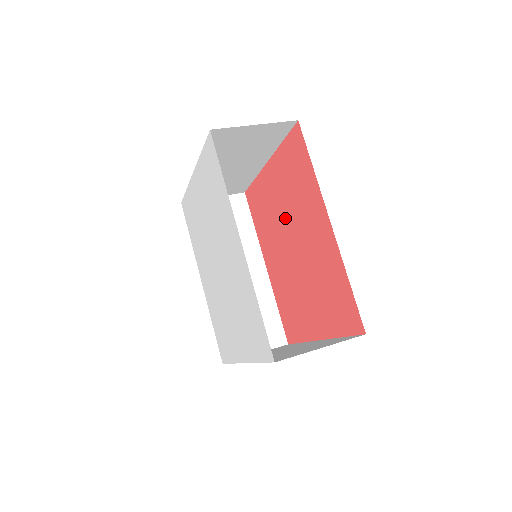
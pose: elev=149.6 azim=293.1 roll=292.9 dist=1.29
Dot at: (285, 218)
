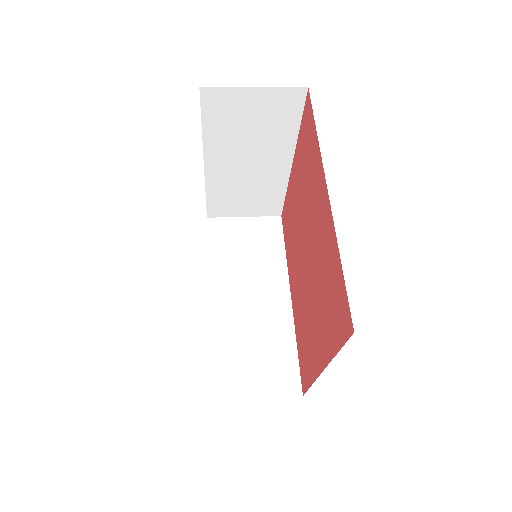
Dot at: (301, 219)
